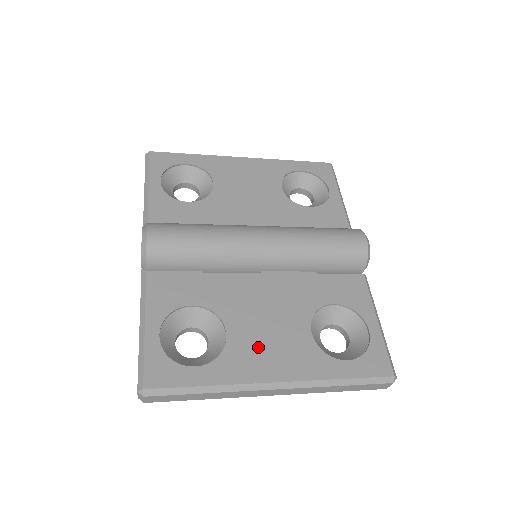
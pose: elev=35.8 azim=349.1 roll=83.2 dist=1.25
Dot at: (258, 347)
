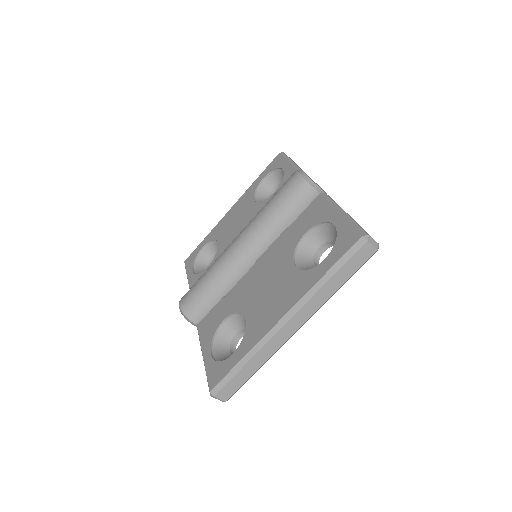
Dot at: (265, 308)
